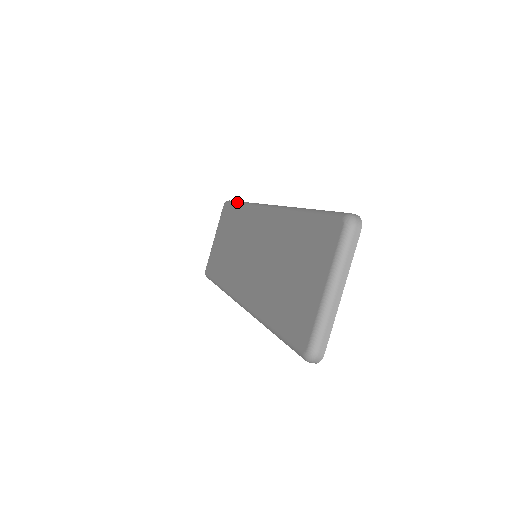
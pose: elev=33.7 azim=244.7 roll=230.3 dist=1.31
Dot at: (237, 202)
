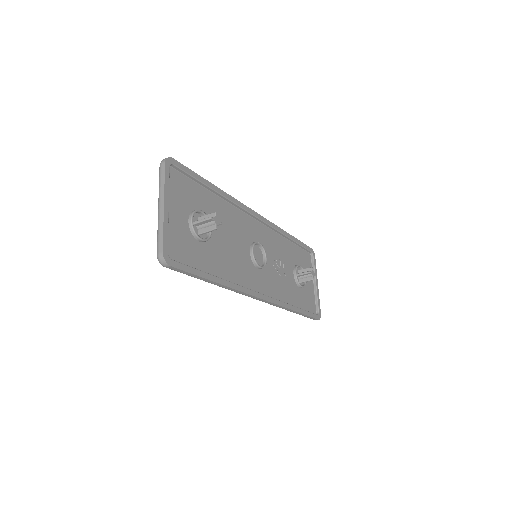
Dot at: occluded
